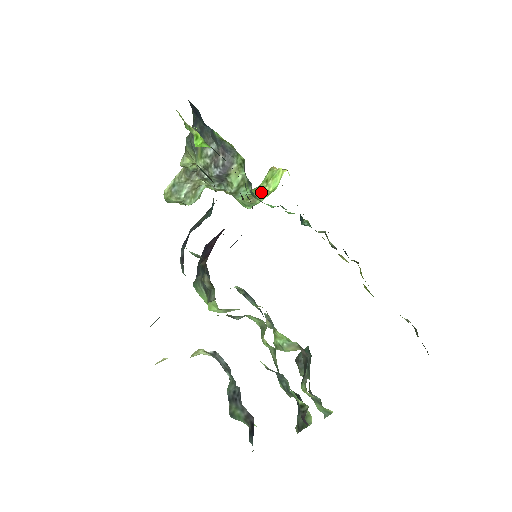
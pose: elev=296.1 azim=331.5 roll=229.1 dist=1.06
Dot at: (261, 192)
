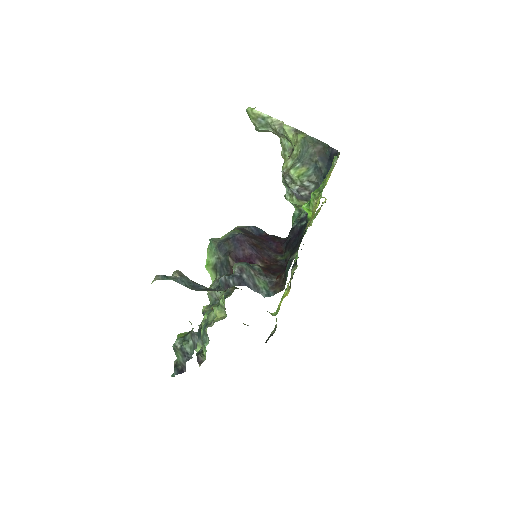
Dot at: occluded
